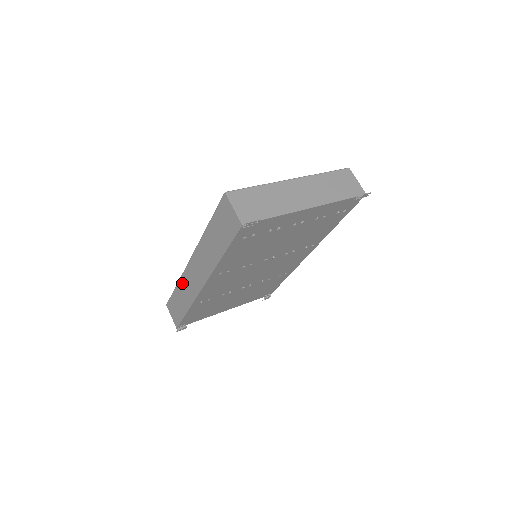
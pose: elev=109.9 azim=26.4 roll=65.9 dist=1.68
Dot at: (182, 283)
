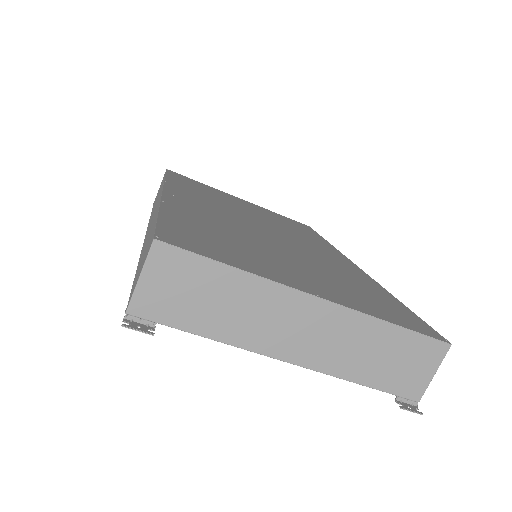
Dot at: (161, 188)
